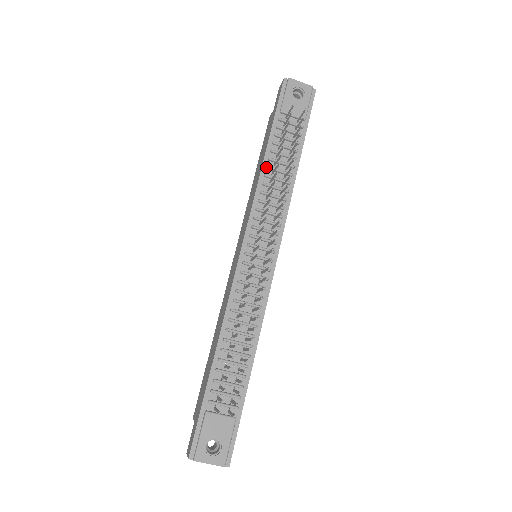
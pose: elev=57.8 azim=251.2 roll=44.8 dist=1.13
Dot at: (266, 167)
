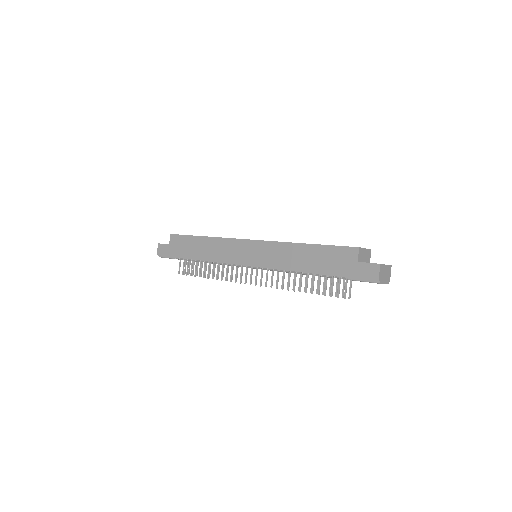
Dot at: occluded
